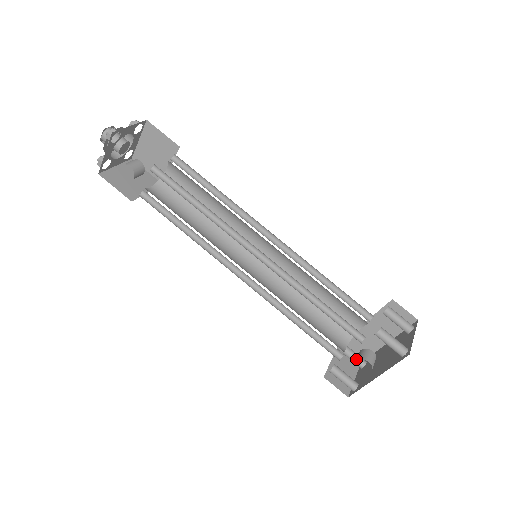
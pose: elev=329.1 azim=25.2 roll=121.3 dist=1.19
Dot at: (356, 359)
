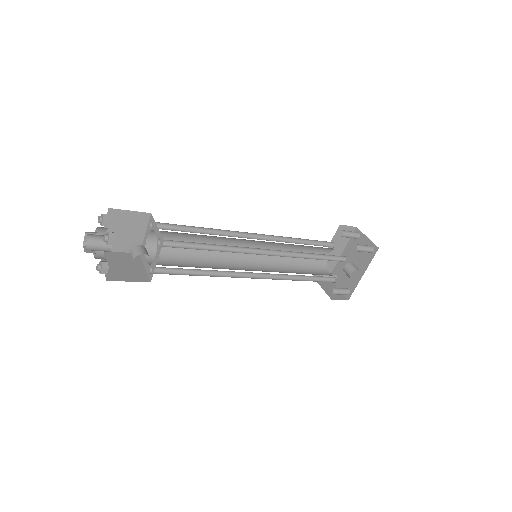
Dot at: (331, 276)
